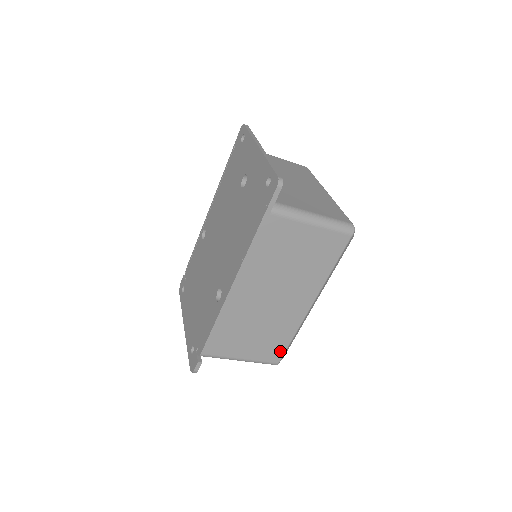
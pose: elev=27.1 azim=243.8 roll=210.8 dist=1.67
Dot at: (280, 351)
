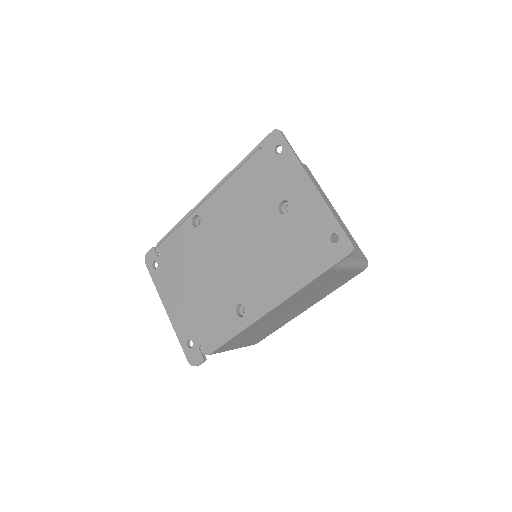
Dot at: (263, 338)
